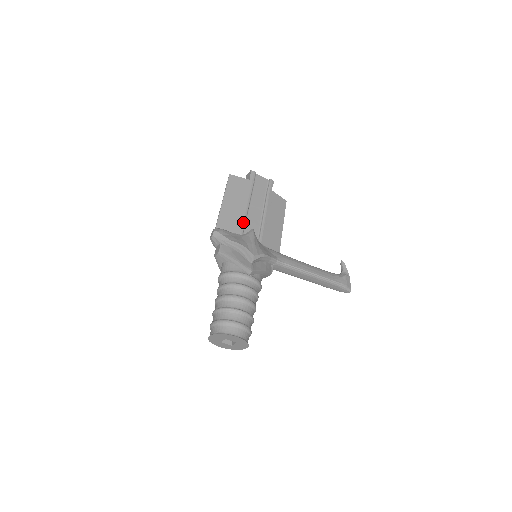
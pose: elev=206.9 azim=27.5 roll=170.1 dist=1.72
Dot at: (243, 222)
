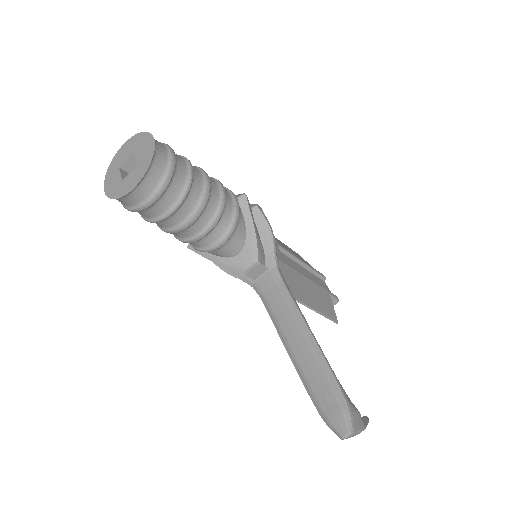
Dot at: occluded
